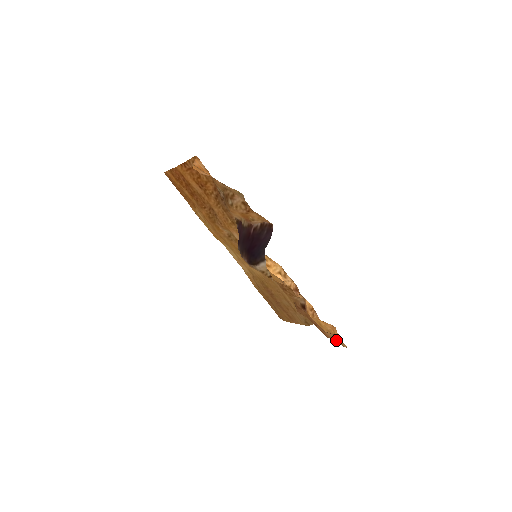
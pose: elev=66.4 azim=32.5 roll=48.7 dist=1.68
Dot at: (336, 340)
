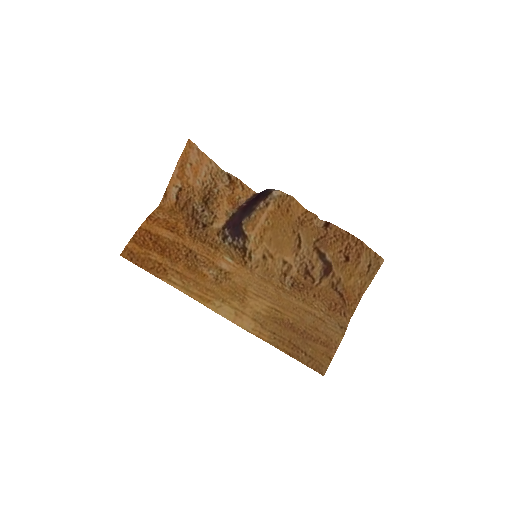
Dot at: (371, 253)
